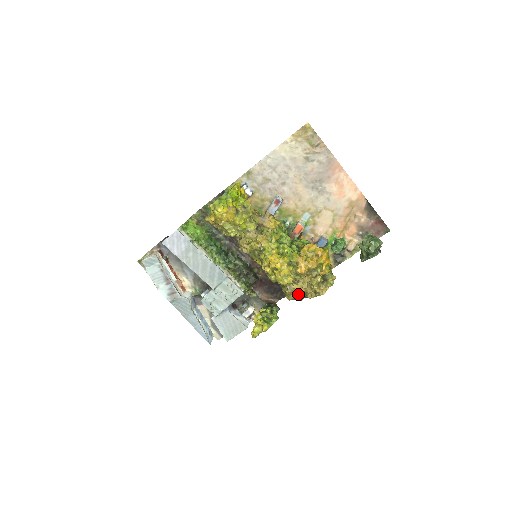
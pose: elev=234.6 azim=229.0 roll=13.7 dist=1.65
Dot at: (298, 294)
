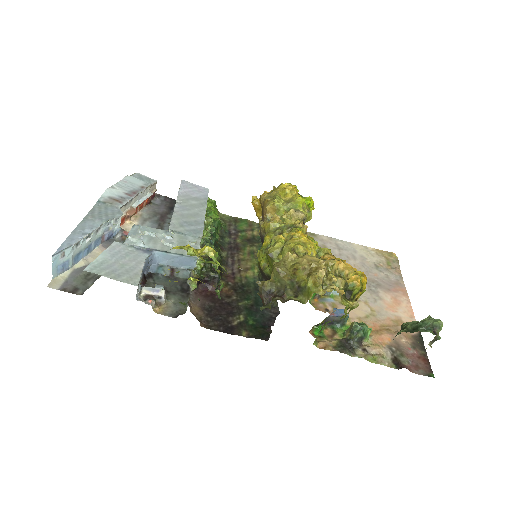
Dot at: (302, 264)
